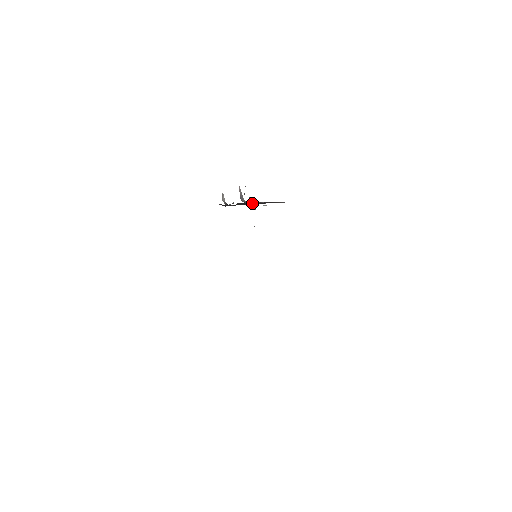
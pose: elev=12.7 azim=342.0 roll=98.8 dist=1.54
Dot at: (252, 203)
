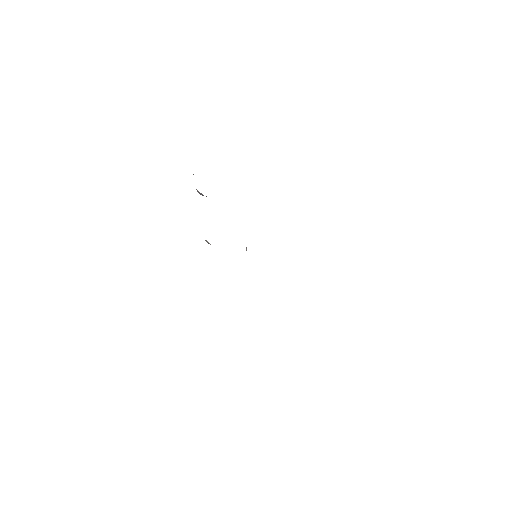
Dot at: occluded
